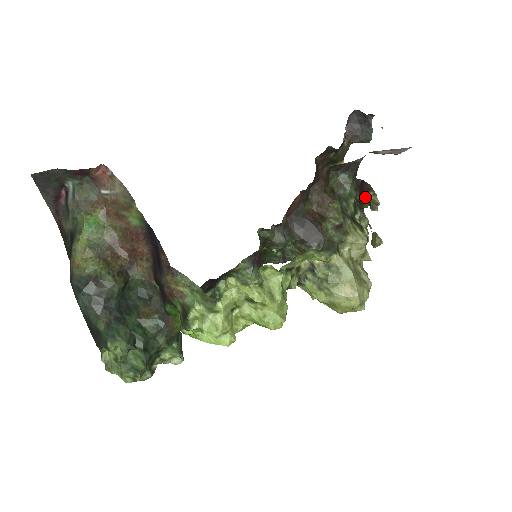
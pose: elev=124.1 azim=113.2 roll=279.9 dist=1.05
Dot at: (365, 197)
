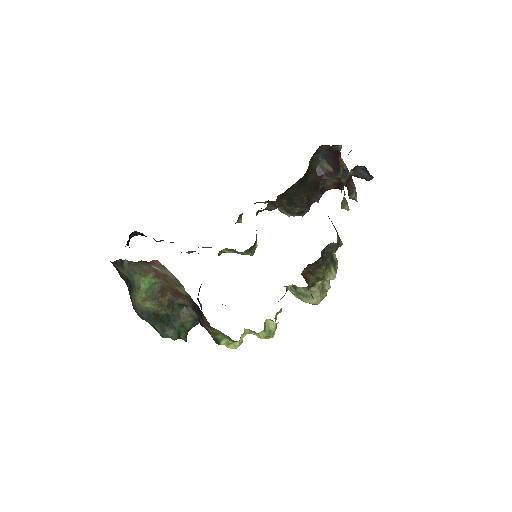
Dot at: (348, 193)
